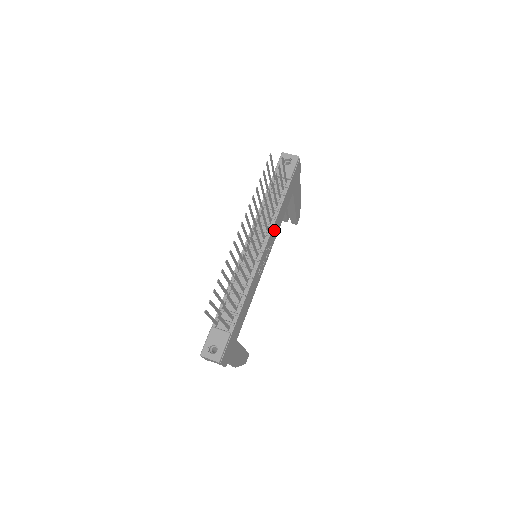
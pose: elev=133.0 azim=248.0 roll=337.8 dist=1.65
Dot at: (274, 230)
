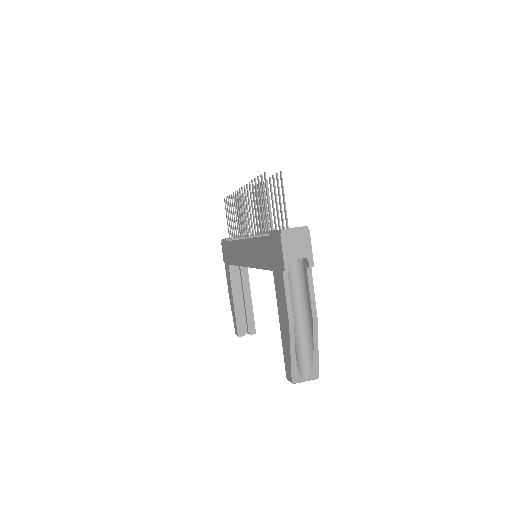
Dot at: occluded
